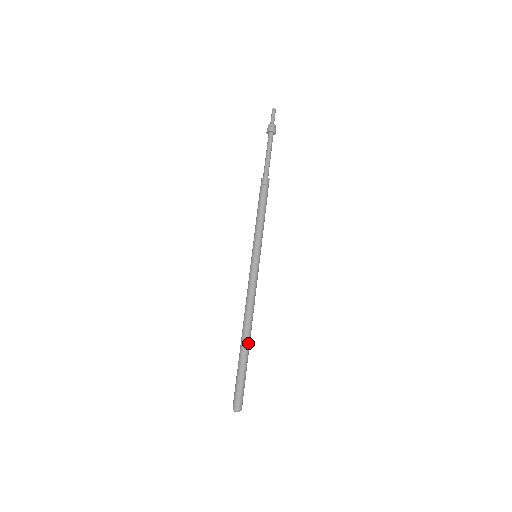
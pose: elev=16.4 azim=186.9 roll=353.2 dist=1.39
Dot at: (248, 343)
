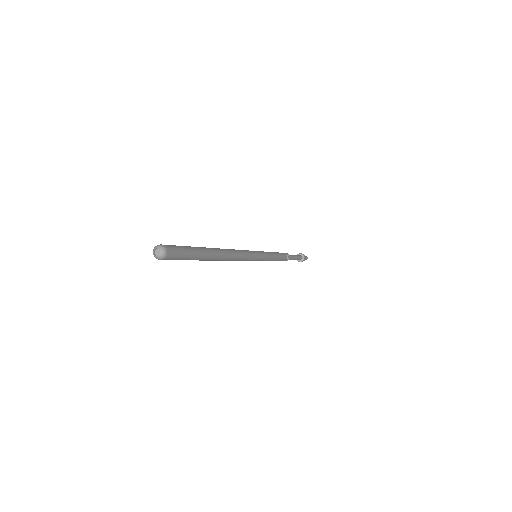
Dot at: (215, 255)
